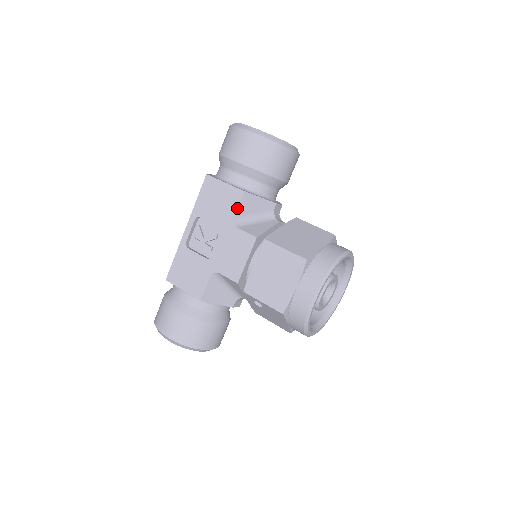
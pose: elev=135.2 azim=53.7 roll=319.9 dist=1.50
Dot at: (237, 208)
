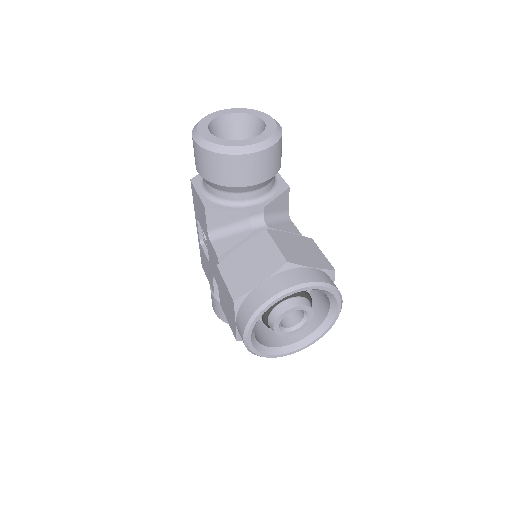
Dot at: (206, 222)
